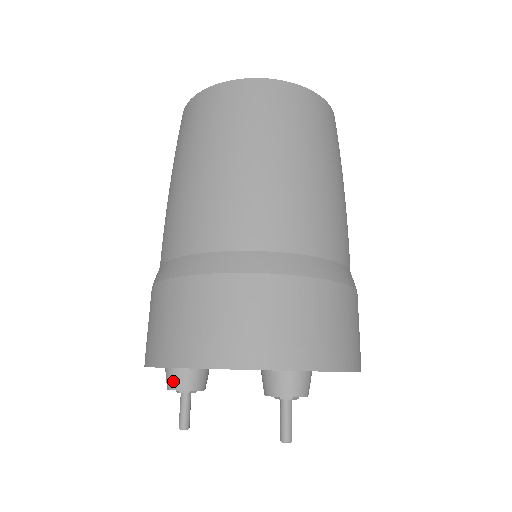
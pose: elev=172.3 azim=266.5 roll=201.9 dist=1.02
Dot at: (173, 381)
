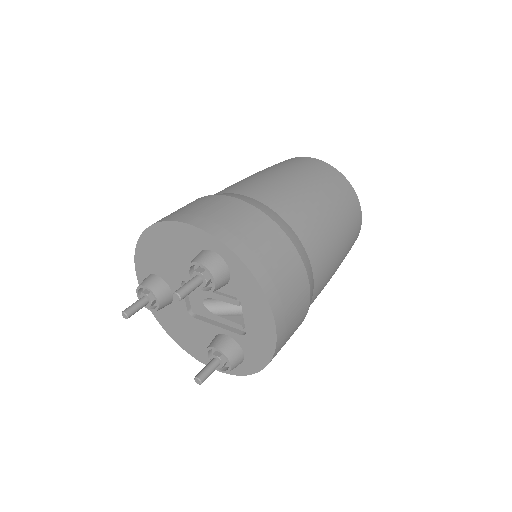
Dot at: (144, 281)
